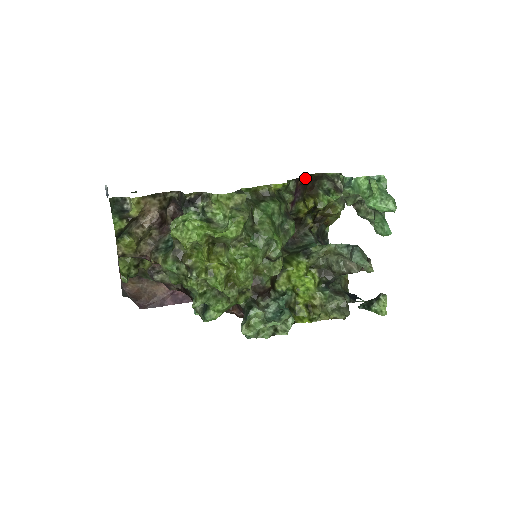
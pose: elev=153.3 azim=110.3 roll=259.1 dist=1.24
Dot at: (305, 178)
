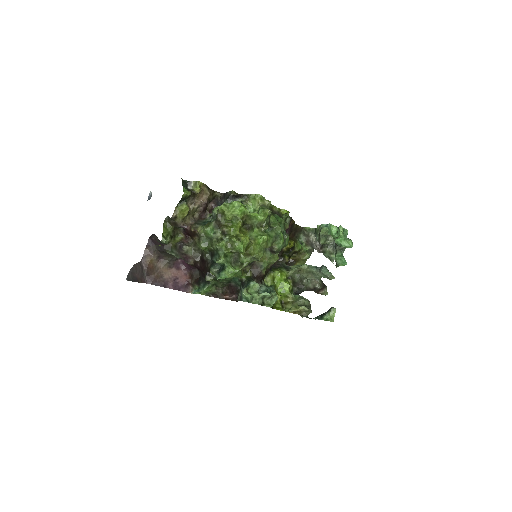
Dot at: (292, 225)
